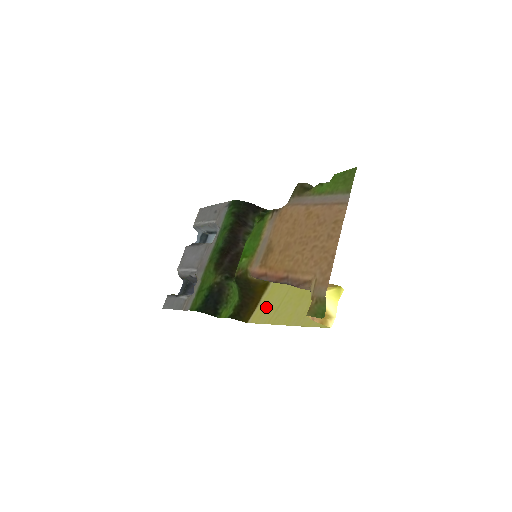
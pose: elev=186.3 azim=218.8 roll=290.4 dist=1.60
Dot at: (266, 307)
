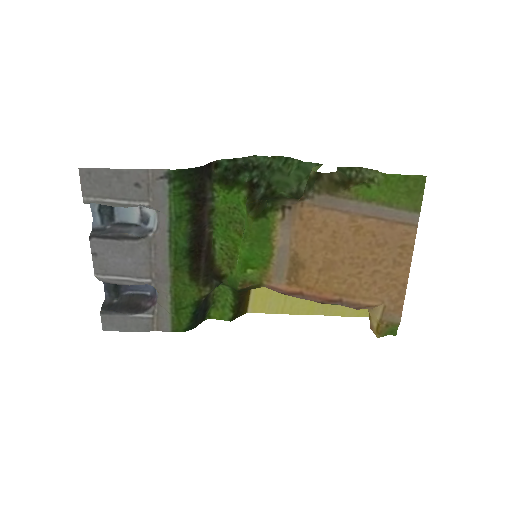
Dot at: (267, 293)
